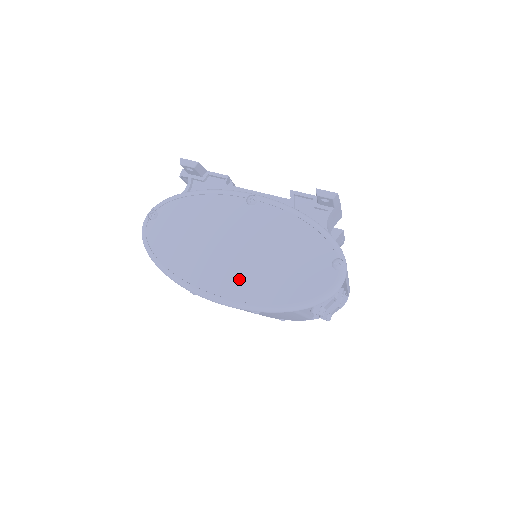
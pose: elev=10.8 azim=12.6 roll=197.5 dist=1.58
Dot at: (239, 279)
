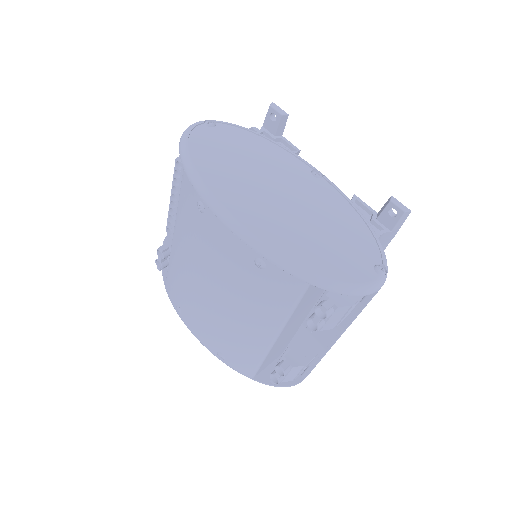
Dot at: (267, 218)
